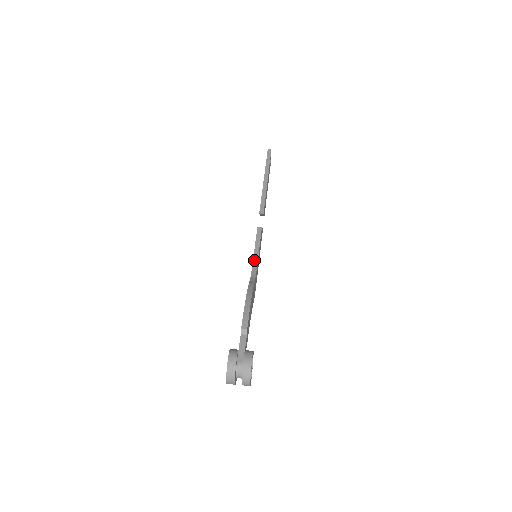
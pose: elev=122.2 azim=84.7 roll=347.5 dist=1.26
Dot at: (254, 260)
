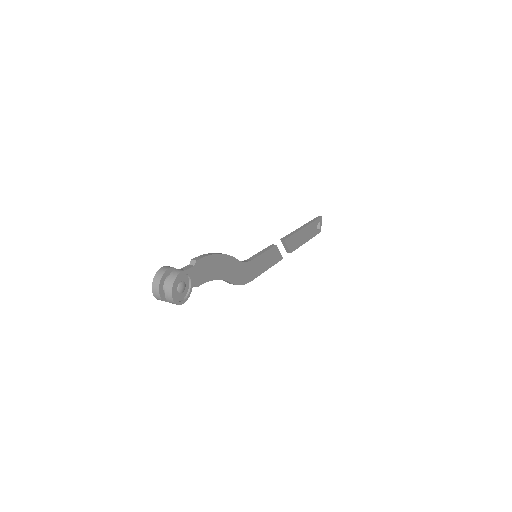
Dot at: (252, 257)
